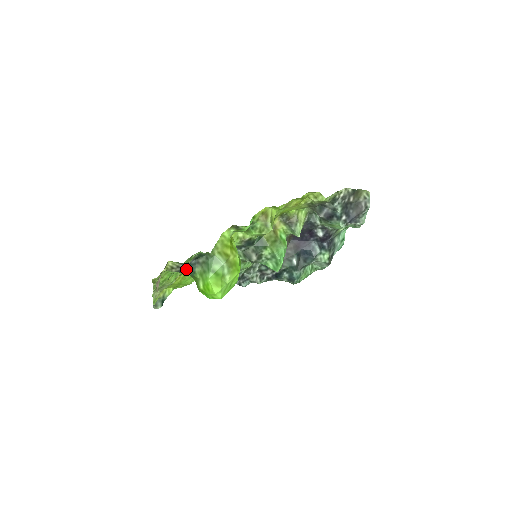
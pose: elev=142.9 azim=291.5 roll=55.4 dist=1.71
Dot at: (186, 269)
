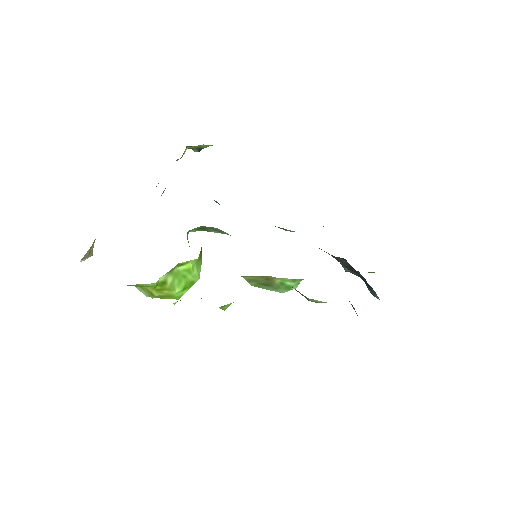
Dot at: occluded
